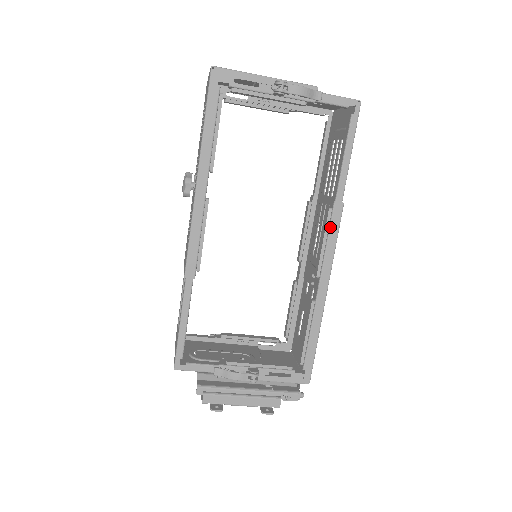
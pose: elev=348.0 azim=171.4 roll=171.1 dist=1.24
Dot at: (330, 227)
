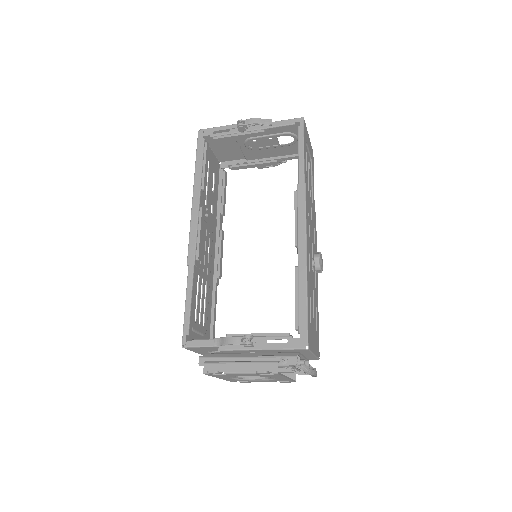
Dot at: (297, 203)
